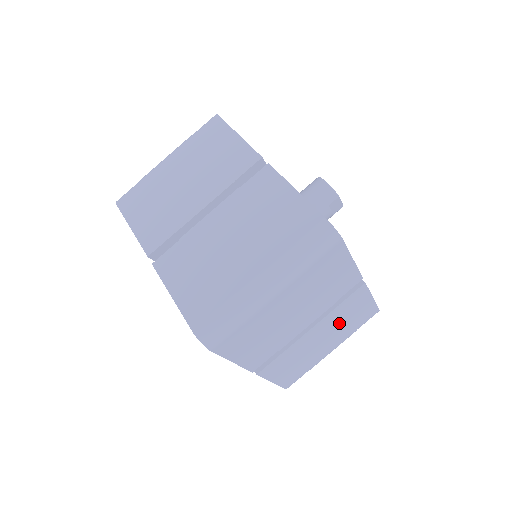
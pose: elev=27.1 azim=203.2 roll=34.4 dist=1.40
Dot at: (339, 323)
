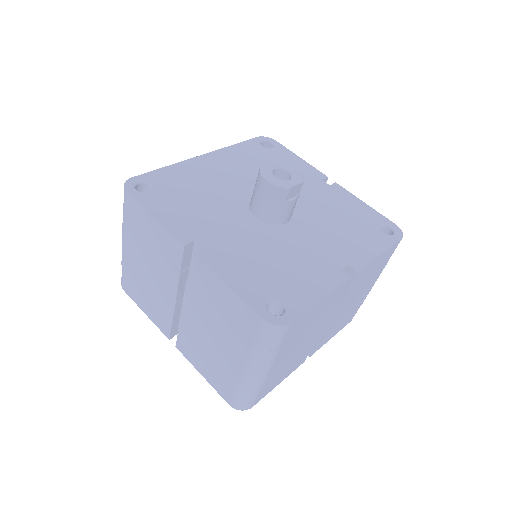
Dot at: (359, 288)
